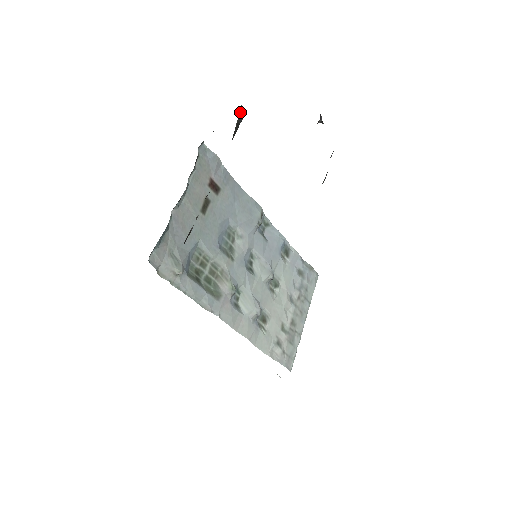
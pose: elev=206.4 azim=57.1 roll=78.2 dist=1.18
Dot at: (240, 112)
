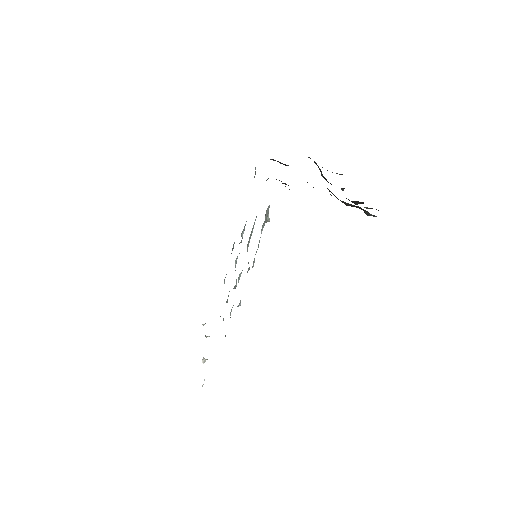
Dot at: occluded
